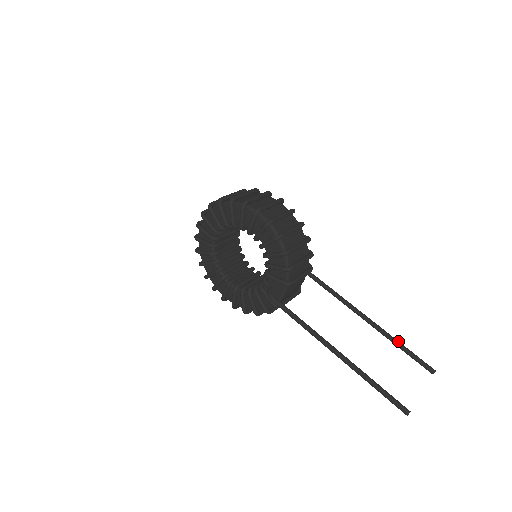
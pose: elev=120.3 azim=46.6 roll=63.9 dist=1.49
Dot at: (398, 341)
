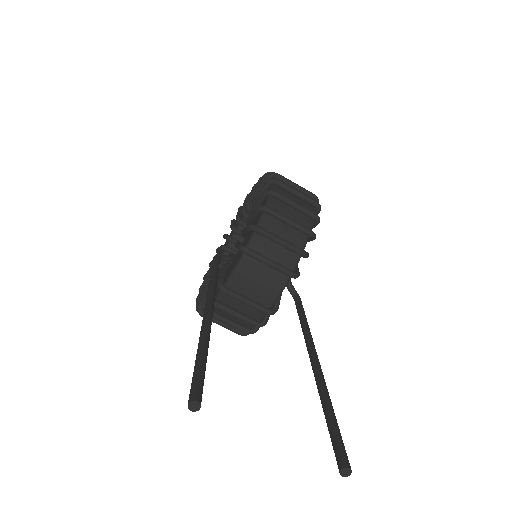
Dot at: (329, 397)
